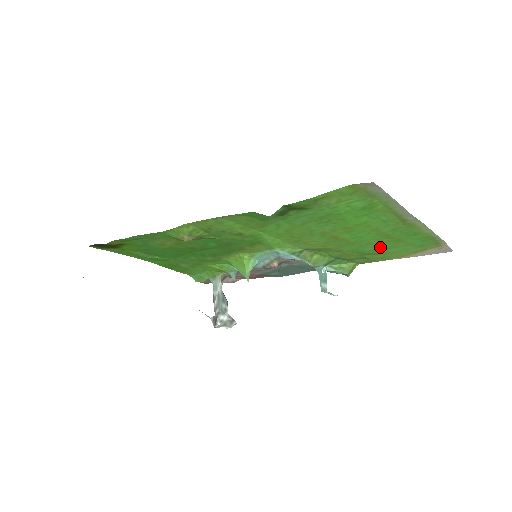
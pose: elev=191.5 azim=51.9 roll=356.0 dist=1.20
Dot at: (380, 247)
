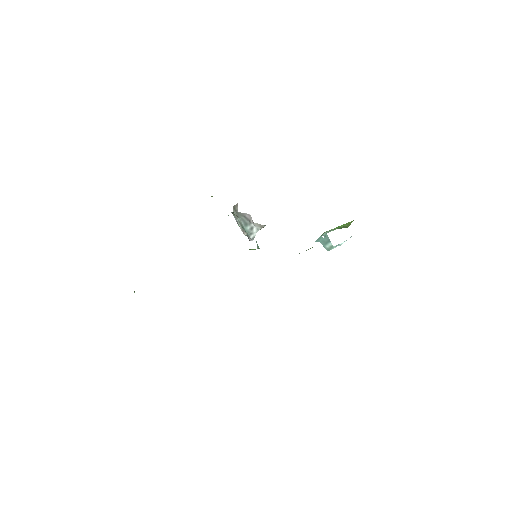
Dot at: occluded
